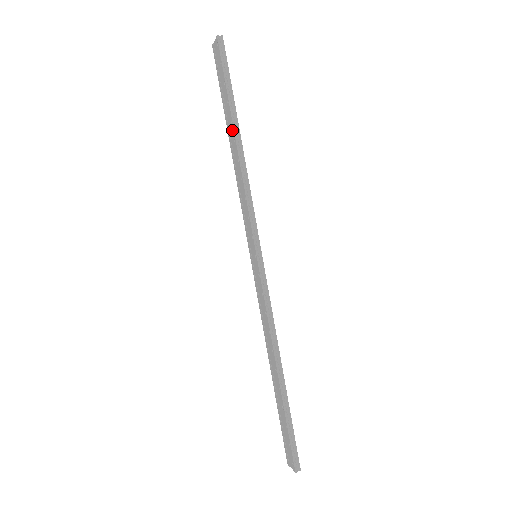
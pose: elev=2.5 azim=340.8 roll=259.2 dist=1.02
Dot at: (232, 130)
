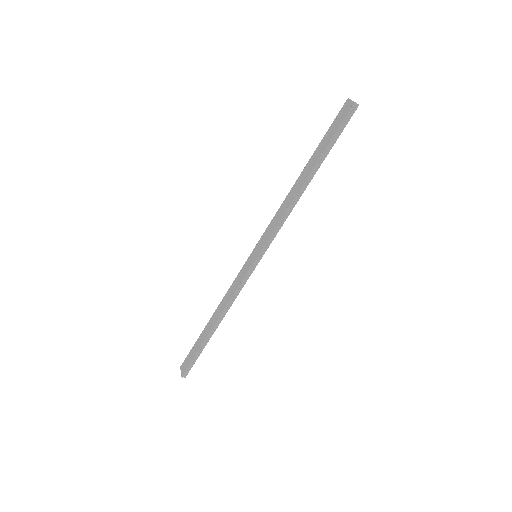
Dot at: (308, 173)
